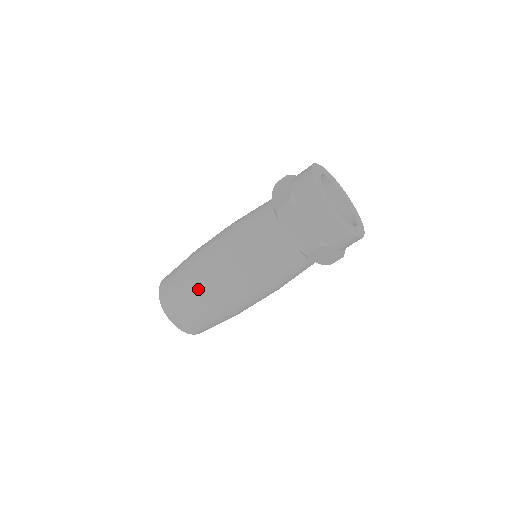
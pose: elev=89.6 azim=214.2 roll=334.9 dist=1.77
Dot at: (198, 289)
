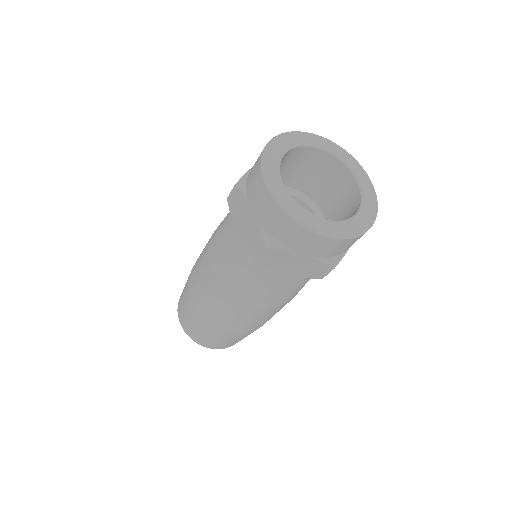
Dot at: (223, 331)
